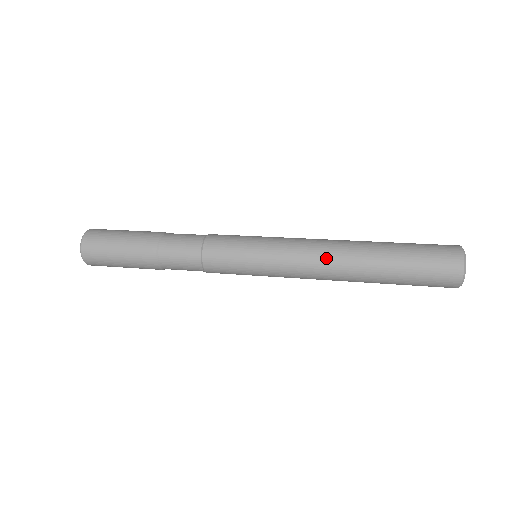
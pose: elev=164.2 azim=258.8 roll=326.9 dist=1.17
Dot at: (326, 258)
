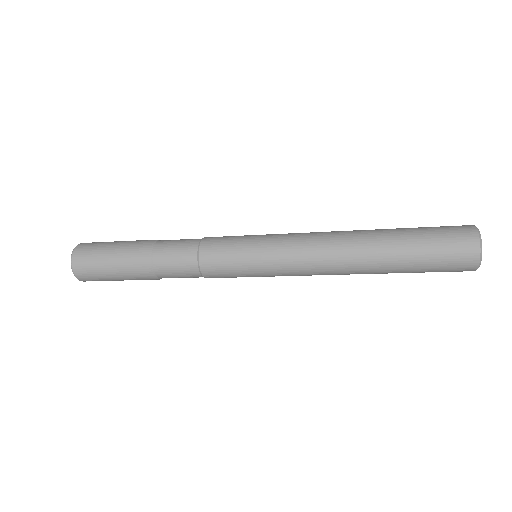
Dot at: (331, 258)
